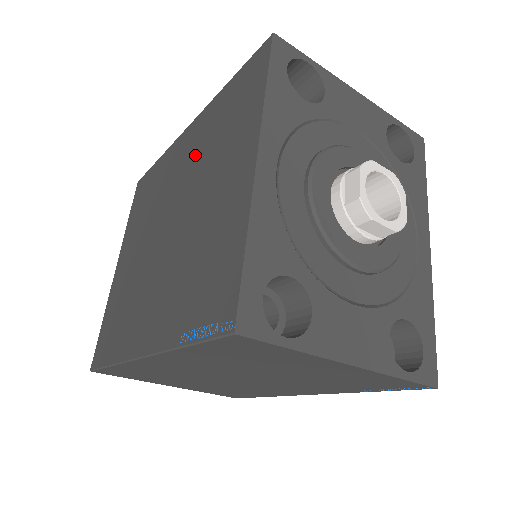
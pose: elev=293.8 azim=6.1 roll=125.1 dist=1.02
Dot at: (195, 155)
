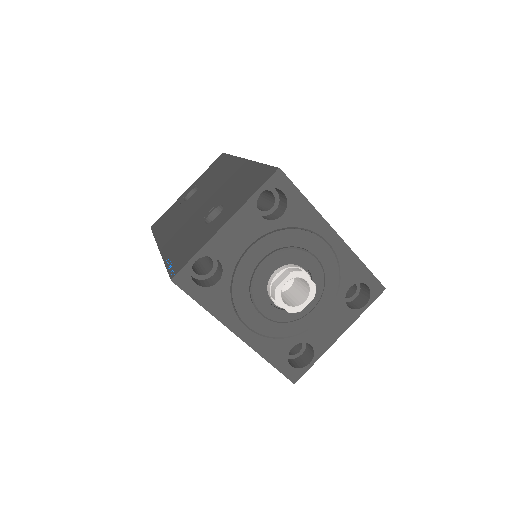
Dot at: occluded
